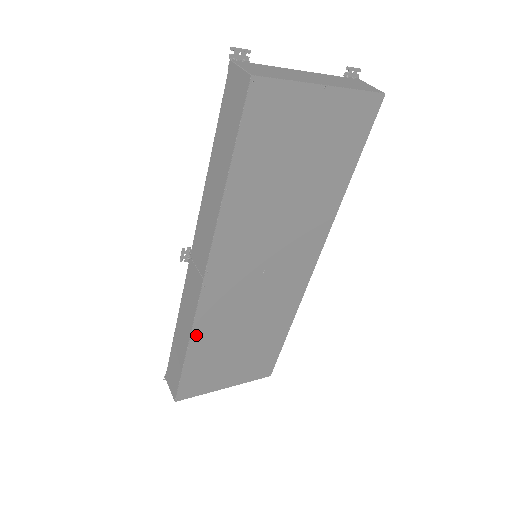
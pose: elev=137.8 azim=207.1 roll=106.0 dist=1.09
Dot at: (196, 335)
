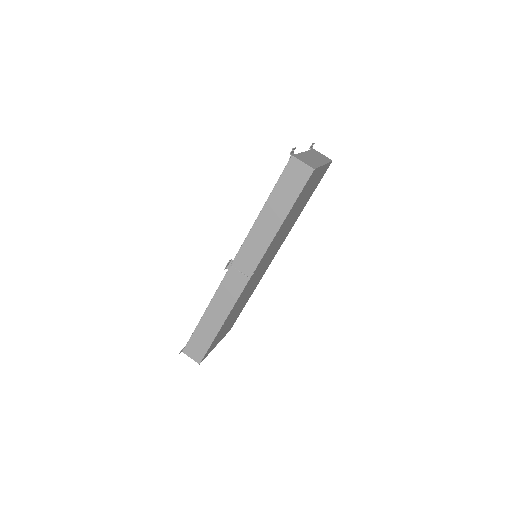
Dot at: (229, 314)
